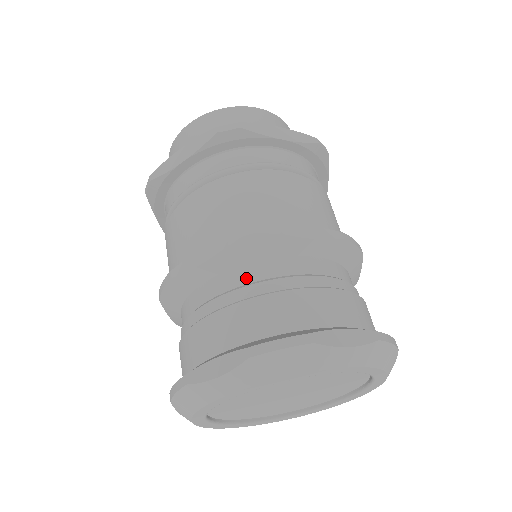
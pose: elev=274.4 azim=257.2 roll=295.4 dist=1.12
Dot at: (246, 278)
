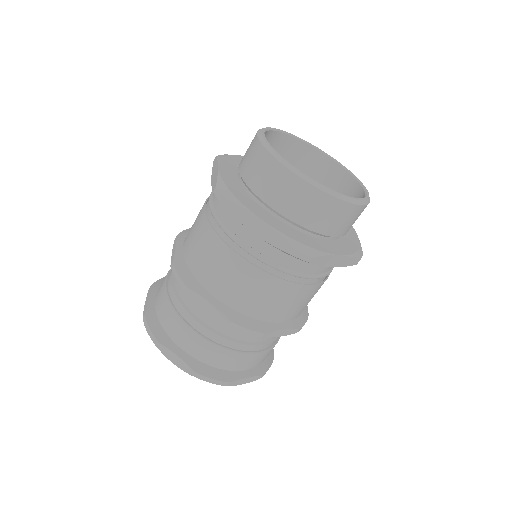
Dot at: (225, 331)
